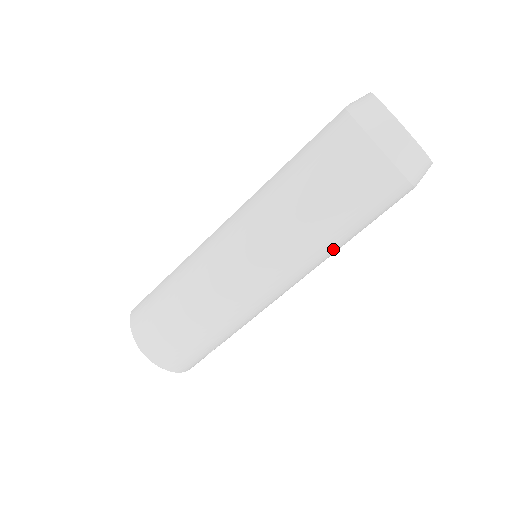
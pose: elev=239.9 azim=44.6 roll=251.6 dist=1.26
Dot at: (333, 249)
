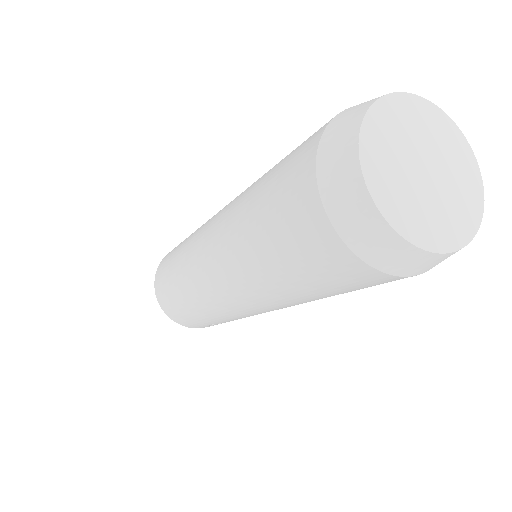
Dot at: (293, 298)
